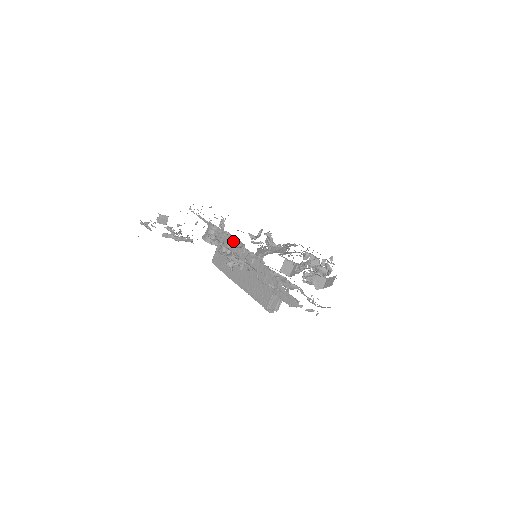
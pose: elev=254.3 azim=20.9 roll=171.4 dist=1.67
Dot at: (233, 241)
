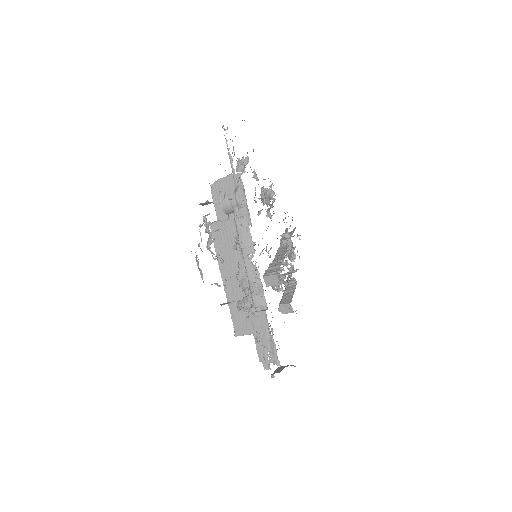
Dot at: (252, 248)
